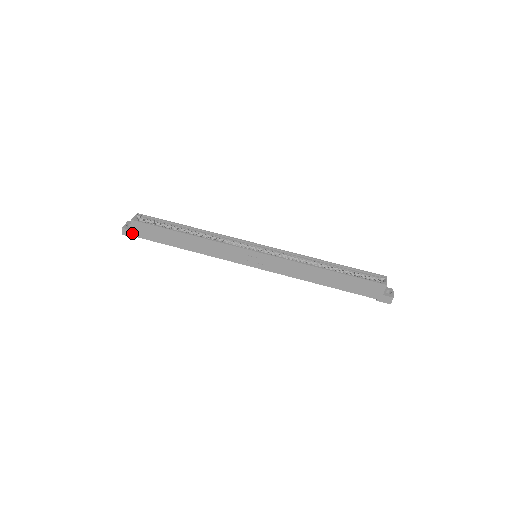
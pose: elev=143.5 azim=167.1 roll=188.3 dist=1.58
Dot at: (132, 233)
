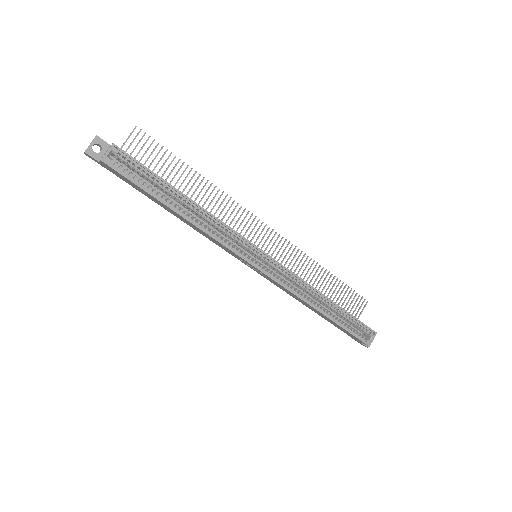
Dot at: (99, 163)
